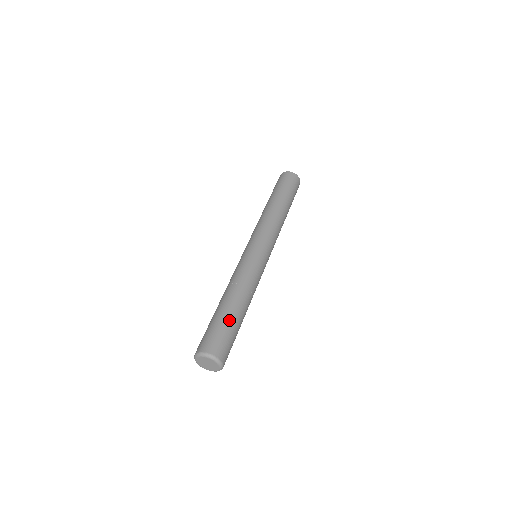
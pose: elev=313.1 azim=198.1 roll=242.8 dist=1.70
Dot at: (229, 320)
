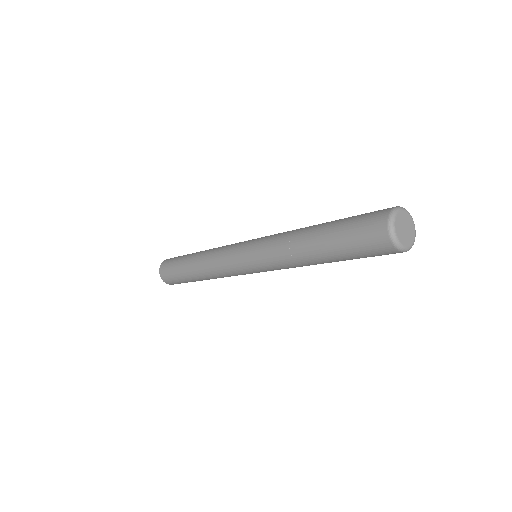
Dot at: occluded
